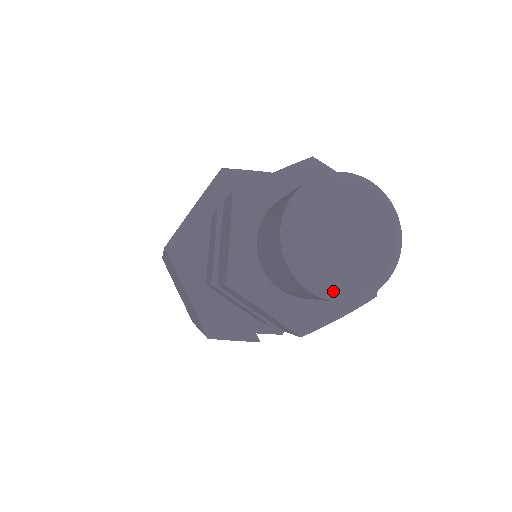
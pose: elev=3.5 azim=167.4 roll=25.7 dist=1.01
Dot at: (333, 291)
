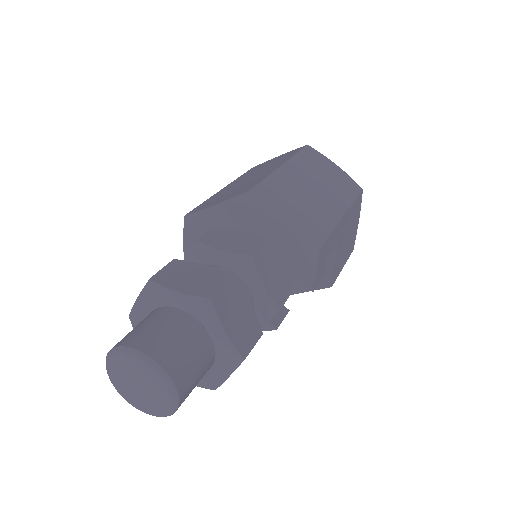
Dot at: (153, 415)
